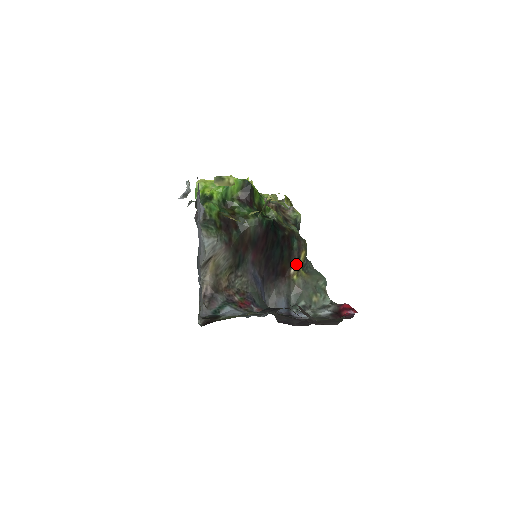
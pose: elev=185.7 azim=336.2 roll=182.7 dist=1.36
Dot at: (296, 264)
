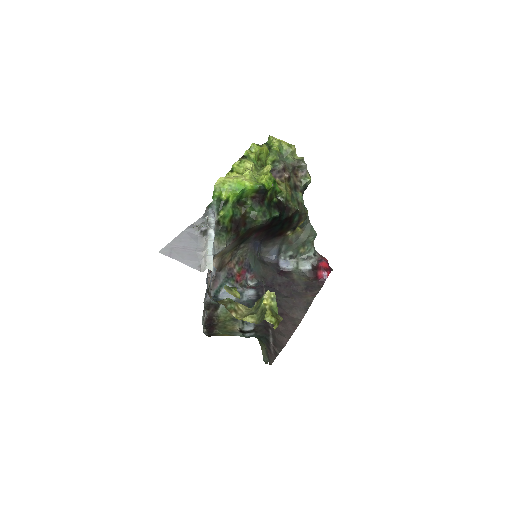
Dot at: (293, 228)
